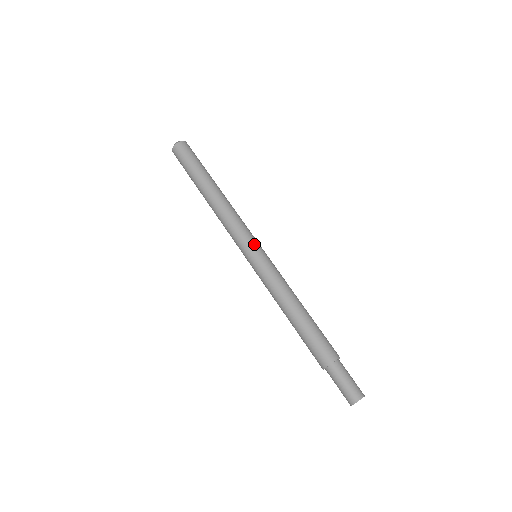
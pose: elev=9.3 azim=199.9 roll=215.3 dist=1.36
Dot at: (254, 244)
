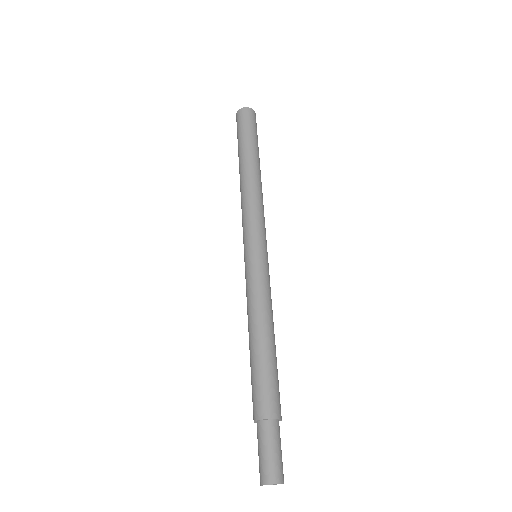
Dot at: (251, 241)
